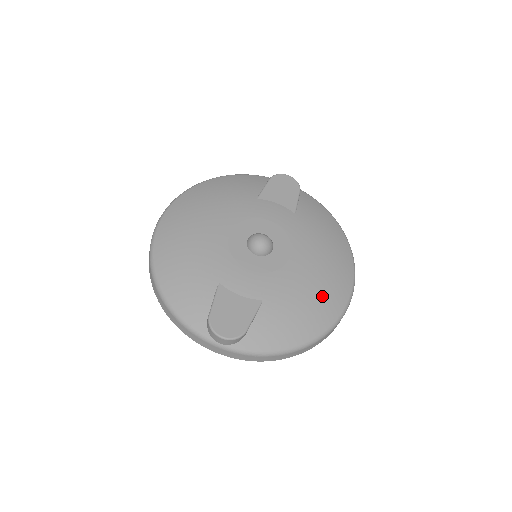
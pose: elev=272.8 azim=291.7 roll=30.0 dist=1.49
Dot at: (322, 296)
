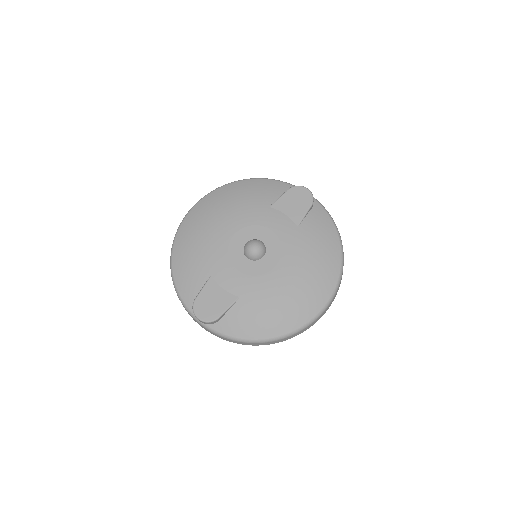
Dot at: (292, 305)
